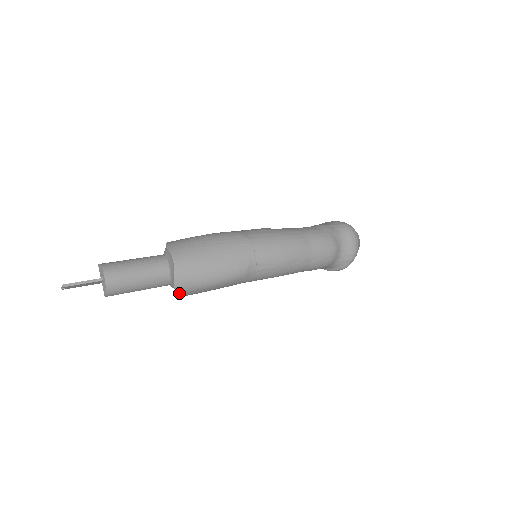
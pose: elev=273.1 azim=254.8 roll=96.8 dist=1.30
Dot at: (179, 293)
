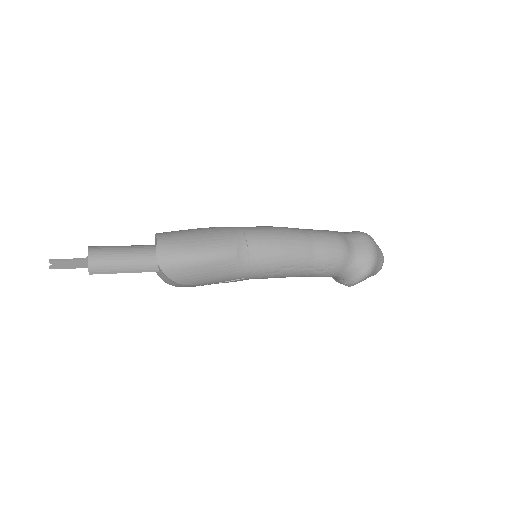
Dot at: (164, 271)
